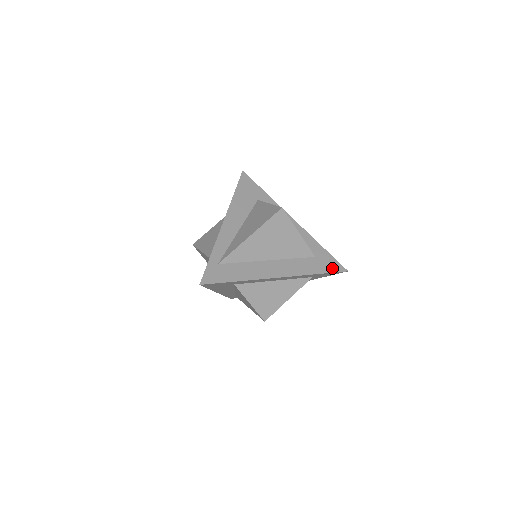
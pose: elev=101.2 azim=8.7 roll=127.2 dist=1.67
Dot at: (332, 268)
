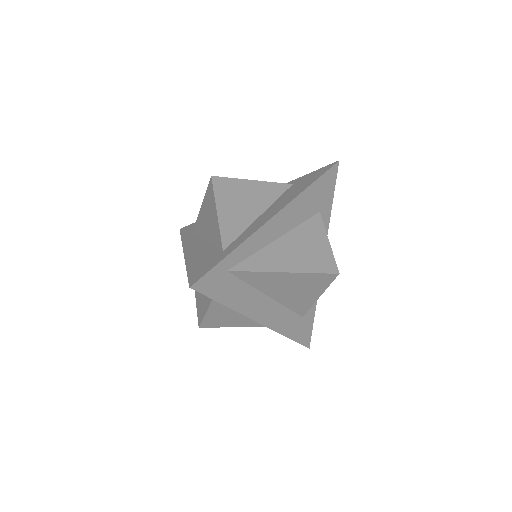
Dot at: (303, 338)
